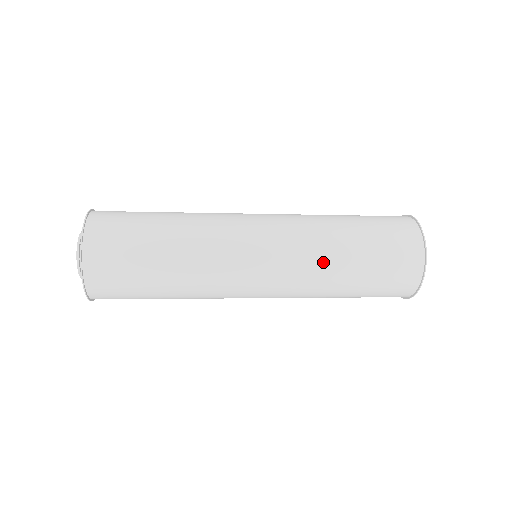
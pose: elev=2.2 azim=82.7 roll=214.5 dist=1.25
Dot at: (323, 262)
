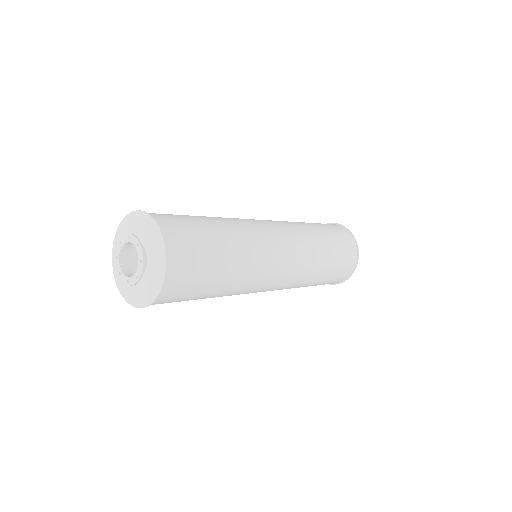
Dot at: (306, 231)
